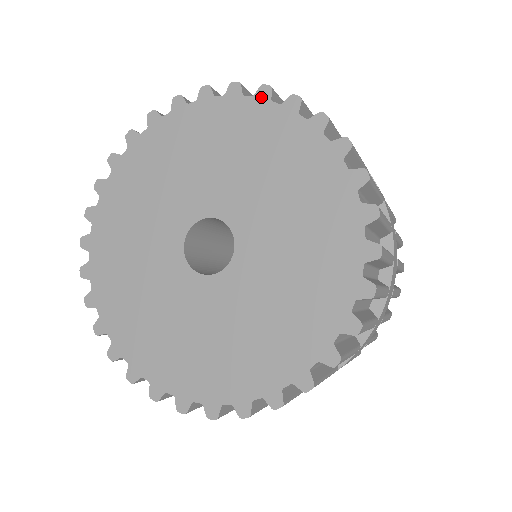
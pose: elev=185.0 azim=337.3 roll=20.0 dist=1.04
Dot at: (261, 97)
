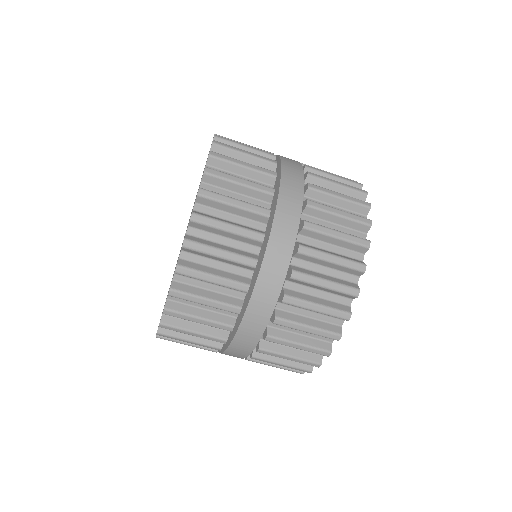
Dot at: occluded
